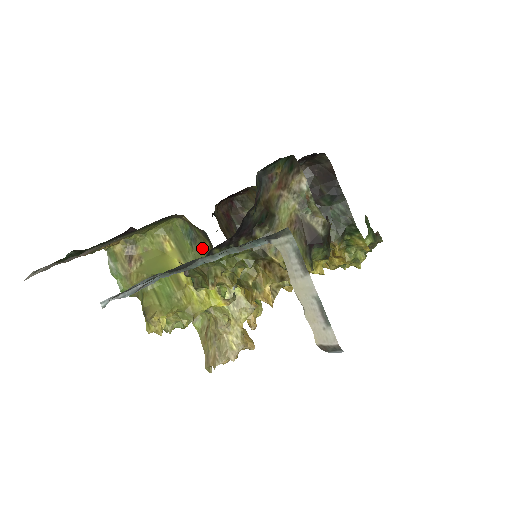
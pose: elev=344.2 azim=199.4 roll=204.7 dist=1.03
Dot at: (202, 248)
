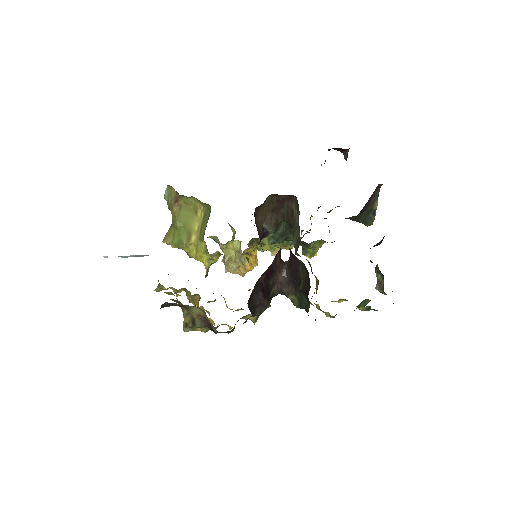
Dot at: occluded
